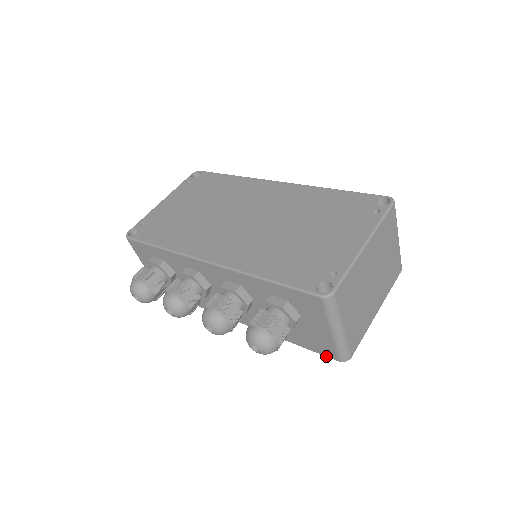
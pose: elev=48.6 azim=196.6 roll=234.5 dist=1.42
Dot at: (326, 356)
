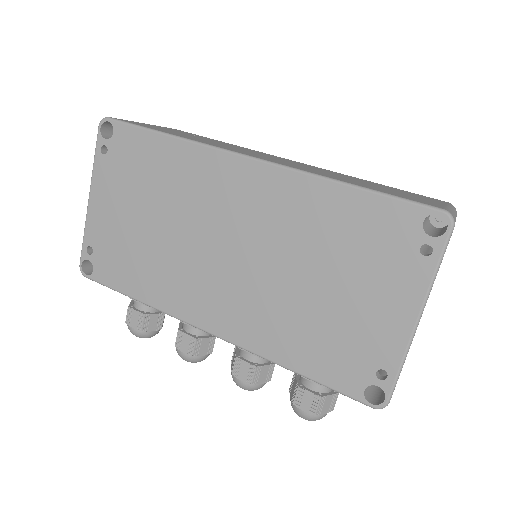
Dot at: occluded
